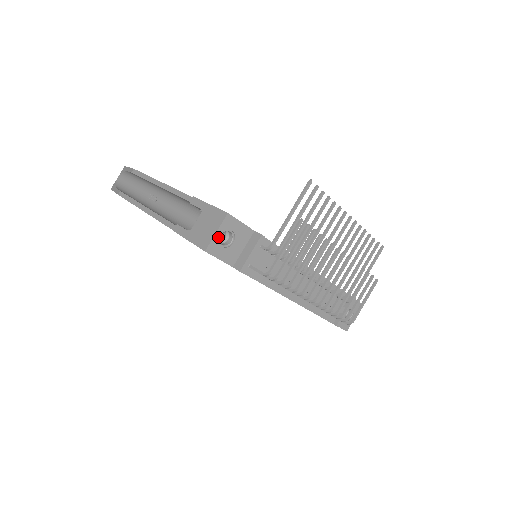
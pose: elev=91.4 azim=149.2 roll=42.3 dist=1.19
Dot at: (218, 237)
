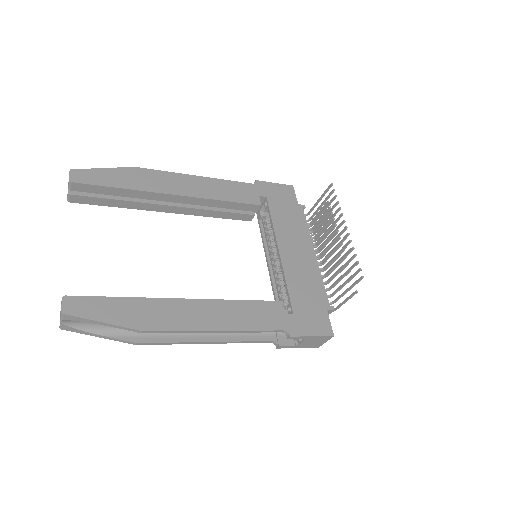
Dot at: occluded
